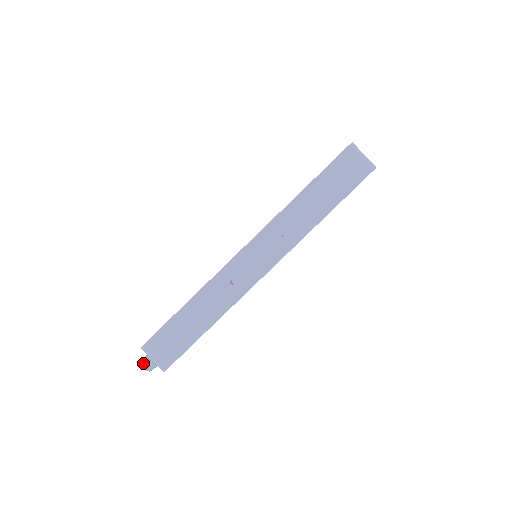
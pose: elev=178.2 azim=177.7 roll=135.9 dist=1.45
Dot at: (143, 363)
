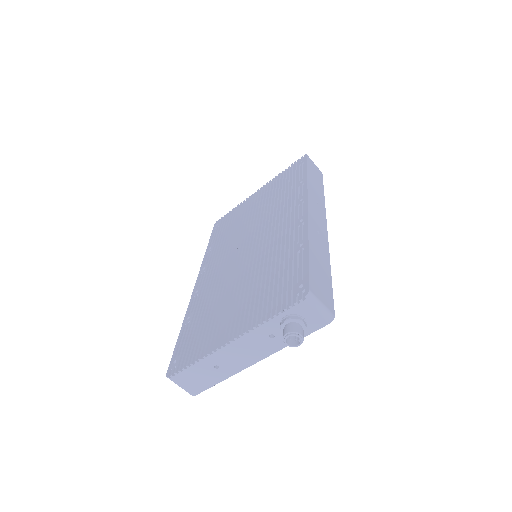
Dot at: (297, 330)
